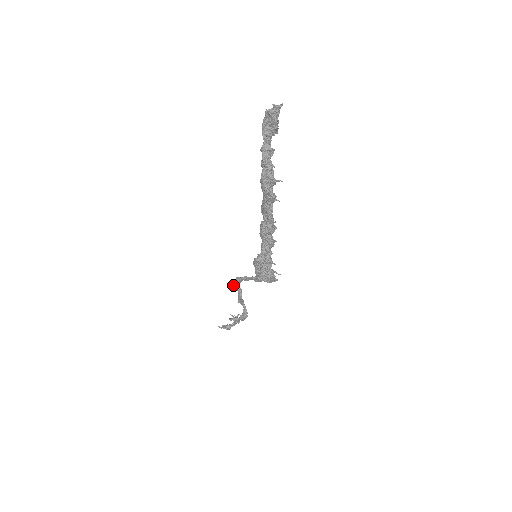
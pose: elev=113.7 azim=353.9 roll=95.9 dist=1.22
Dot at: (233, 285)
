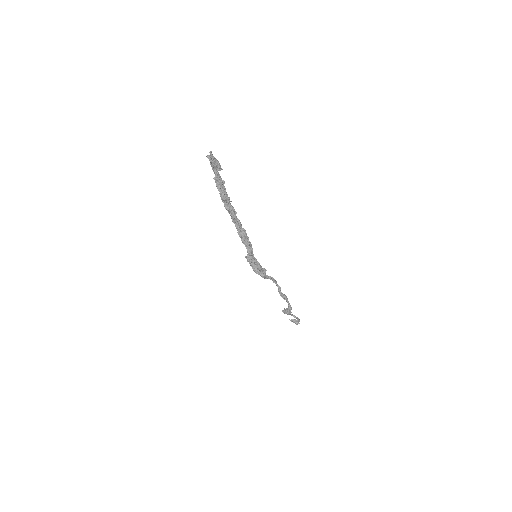
Dot at: (273, 282)
